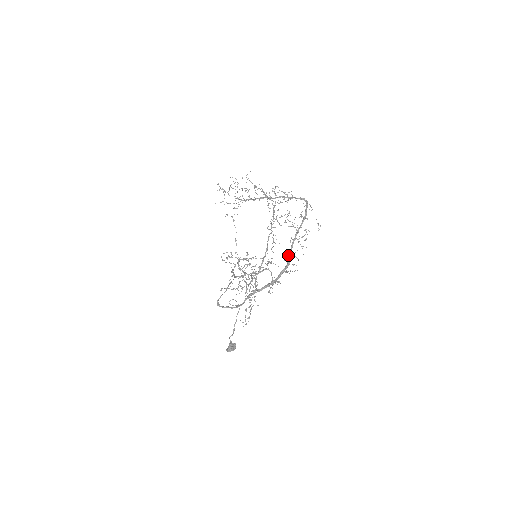
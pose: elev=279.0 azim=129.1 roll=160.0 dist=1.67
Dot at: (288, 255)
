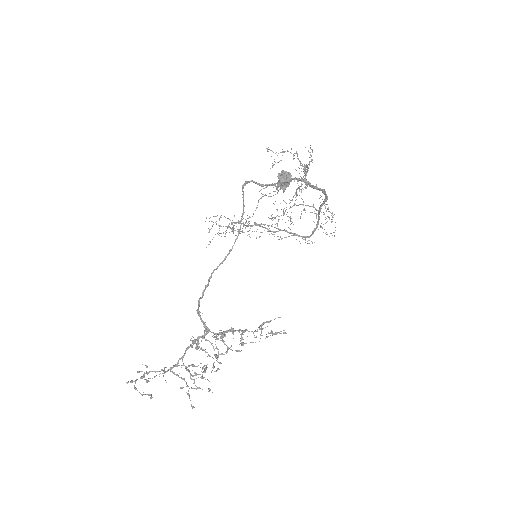
Dot at: (322, 199)
